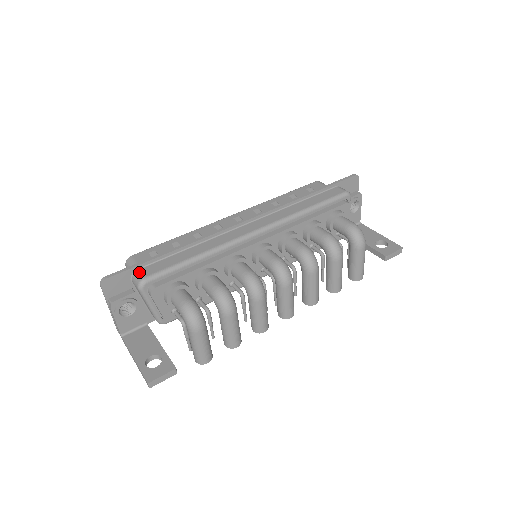
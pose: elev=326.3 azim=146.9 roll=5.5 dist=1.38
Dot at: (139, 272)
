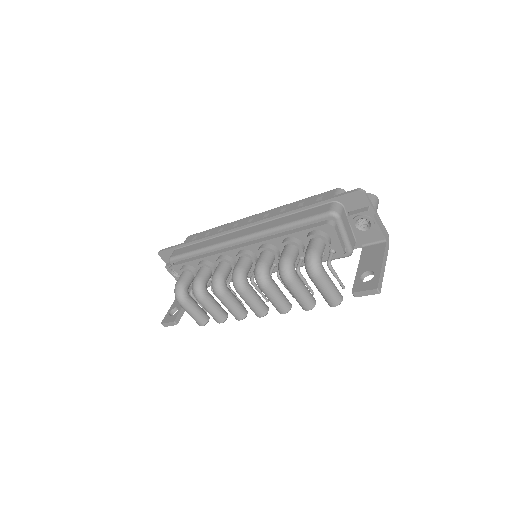
Dot at: (173, 252)
